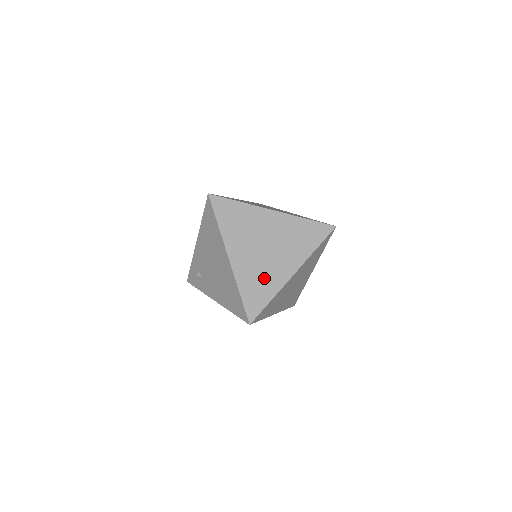
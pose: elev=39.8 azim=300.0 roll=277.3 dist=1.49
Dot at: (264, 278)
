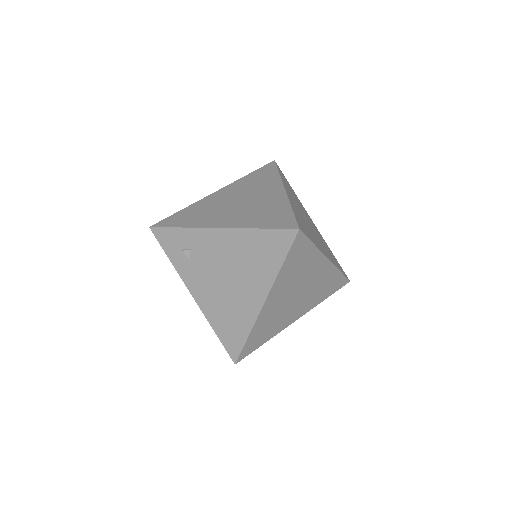
Dot at: (275, 324)
